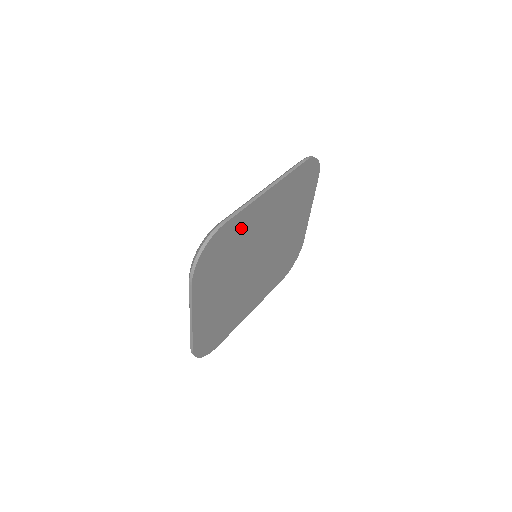
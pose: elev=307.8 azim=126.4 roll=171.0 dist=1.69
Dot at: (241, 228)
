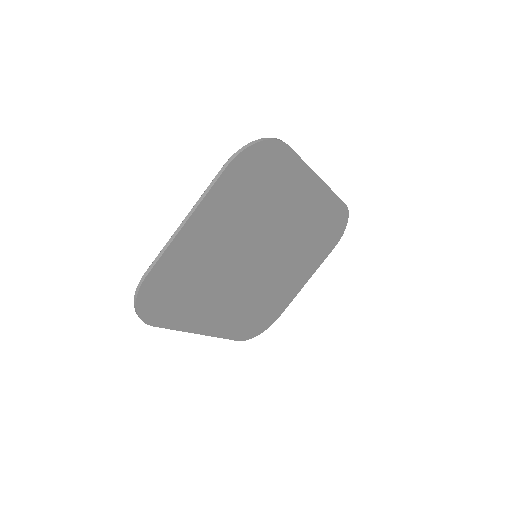
Dot at: (285, 181)
